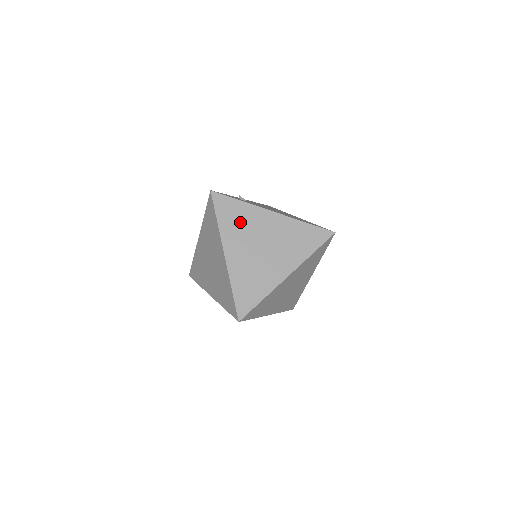
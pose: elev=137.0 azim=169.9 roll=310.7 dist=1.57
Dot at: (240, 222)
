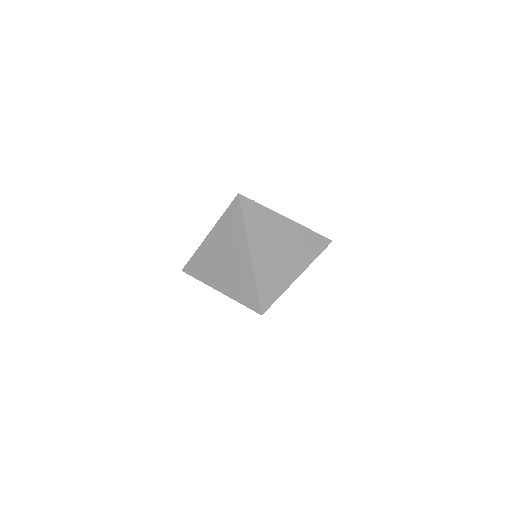
Dot at: (262, 225)
